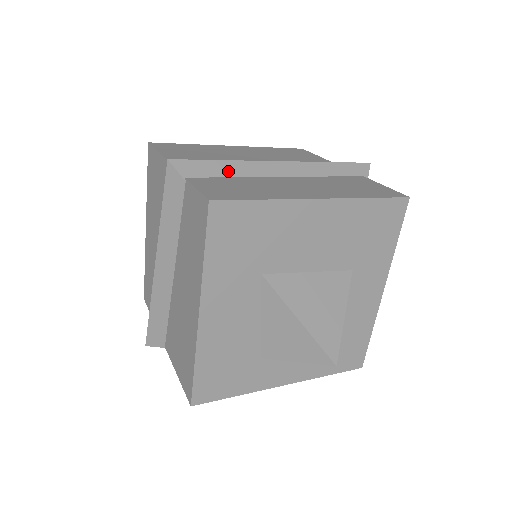
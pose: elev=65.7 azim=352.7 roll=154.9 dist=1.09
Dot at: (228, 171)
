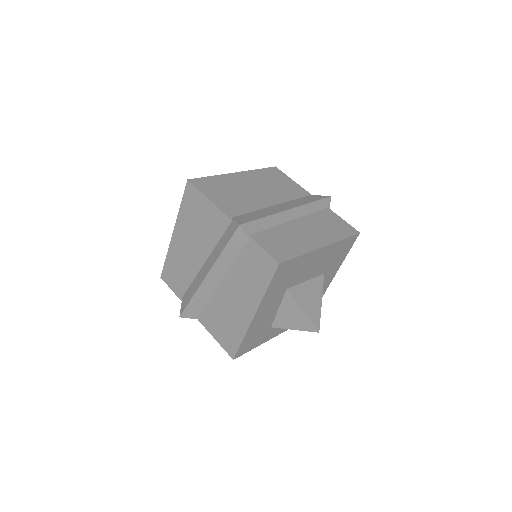
Dot at: (267, 224)
